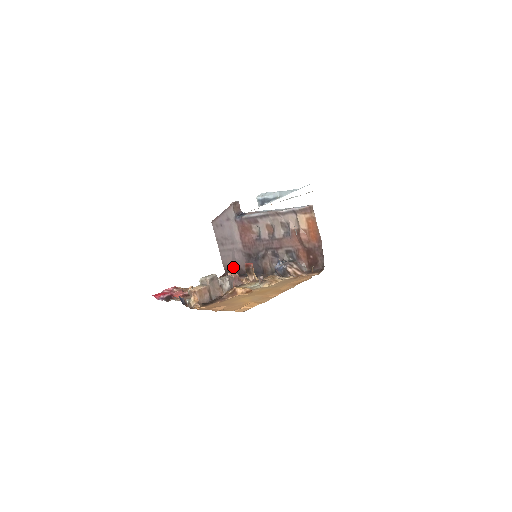
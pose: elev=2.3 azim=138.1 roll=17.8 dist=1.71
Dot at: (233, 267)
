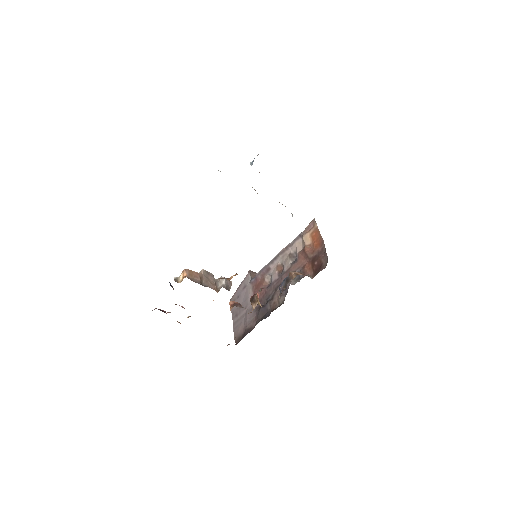
Dot at: (244, 332)
